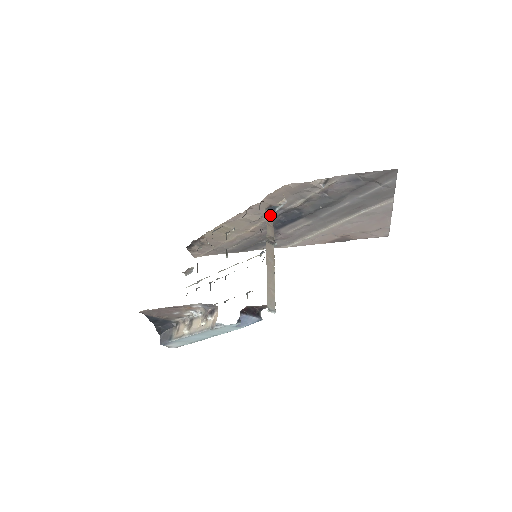
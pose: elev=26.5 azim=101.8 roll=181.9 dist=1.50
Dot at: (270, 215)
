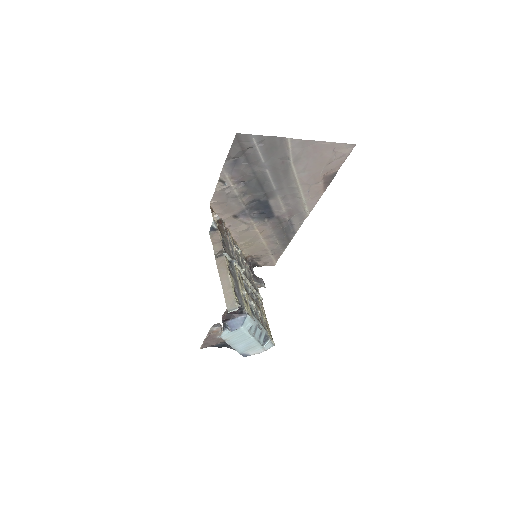
Dot at: (215, 234)
